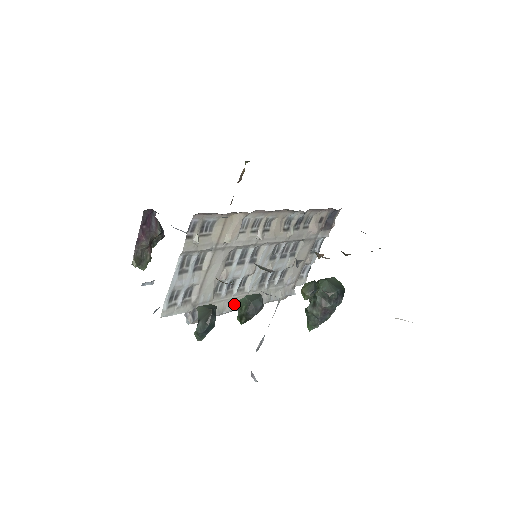
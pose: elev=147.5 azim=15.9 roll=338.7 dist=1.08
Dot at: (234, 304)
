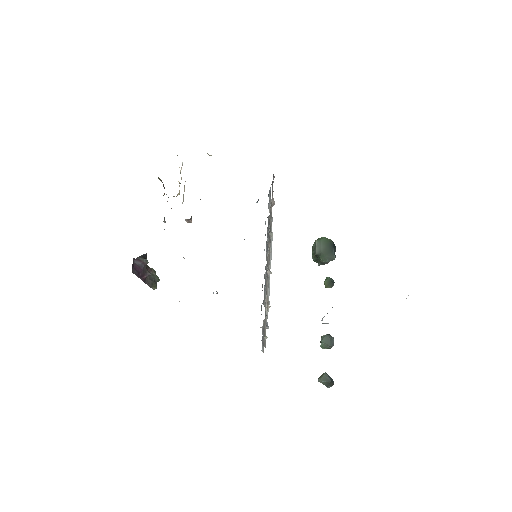
Dot at: occluded
